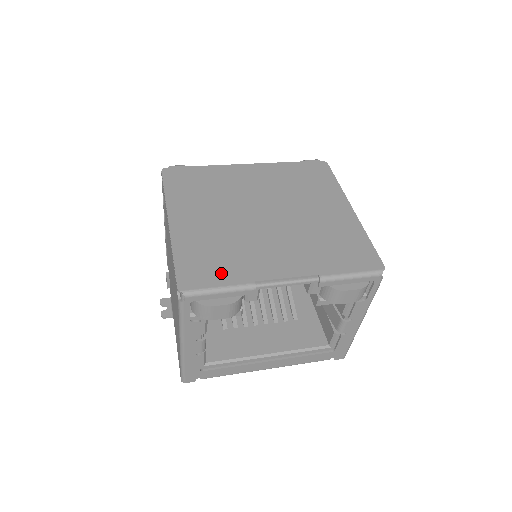
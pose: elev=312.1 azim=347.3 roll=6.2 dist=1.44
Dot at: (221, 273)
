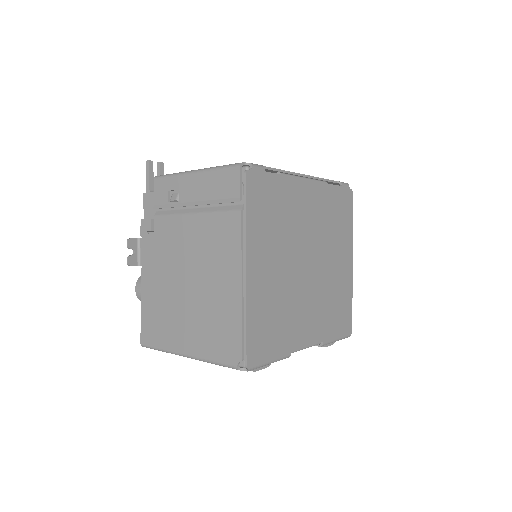
Dot at: (274, 344)
